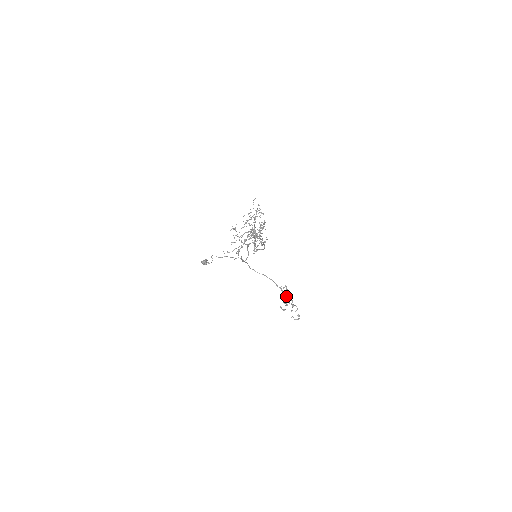
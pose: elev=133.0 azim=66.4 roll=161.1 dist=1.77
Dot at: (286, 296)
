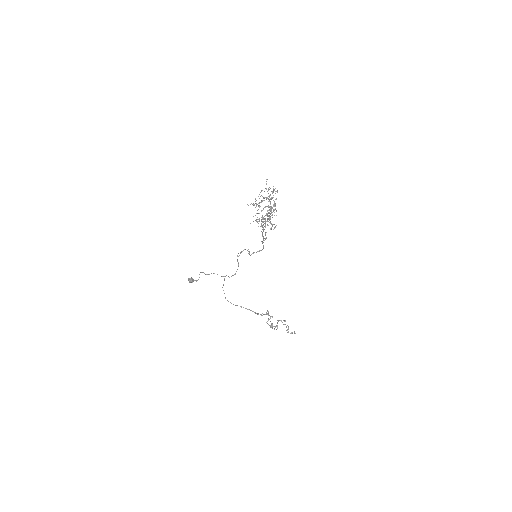
Dot at: occluded
